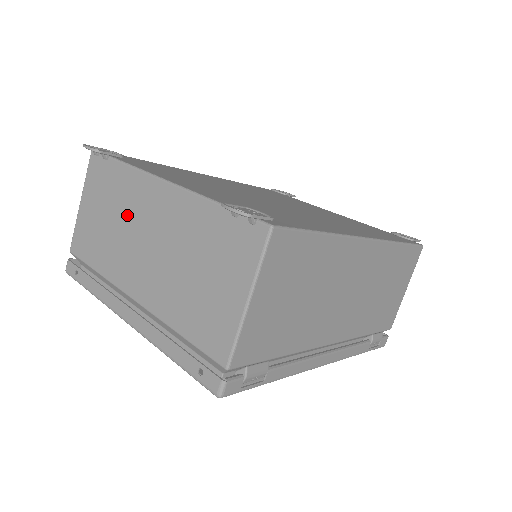
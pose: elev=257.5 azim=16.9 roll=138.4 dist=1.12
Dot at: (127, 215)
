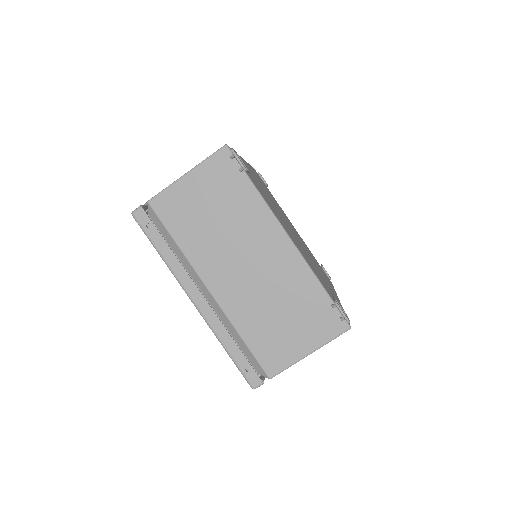
Dot at: (238, 231)
